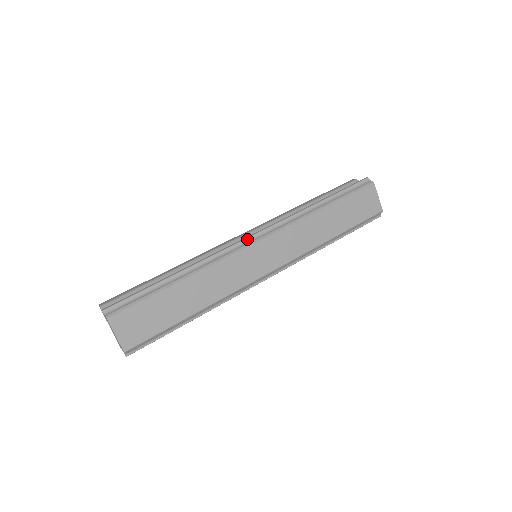
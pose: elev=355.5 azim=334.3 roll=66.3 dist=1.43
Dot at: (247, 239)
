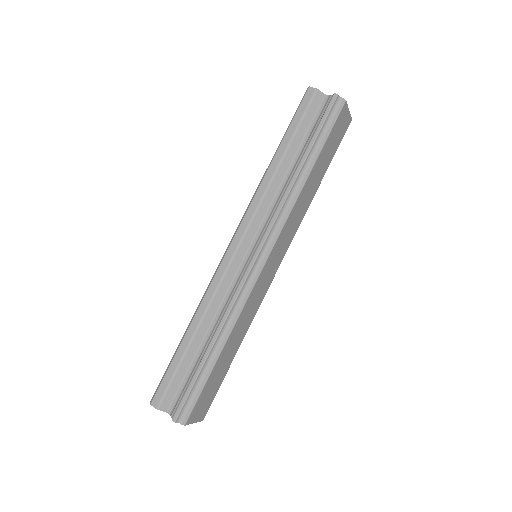
Dot at: (255, 263)
